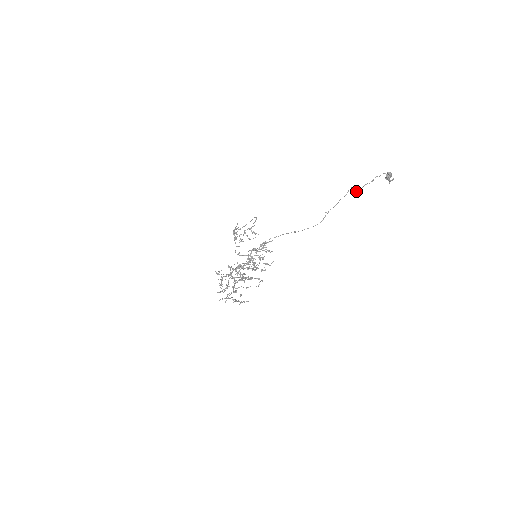
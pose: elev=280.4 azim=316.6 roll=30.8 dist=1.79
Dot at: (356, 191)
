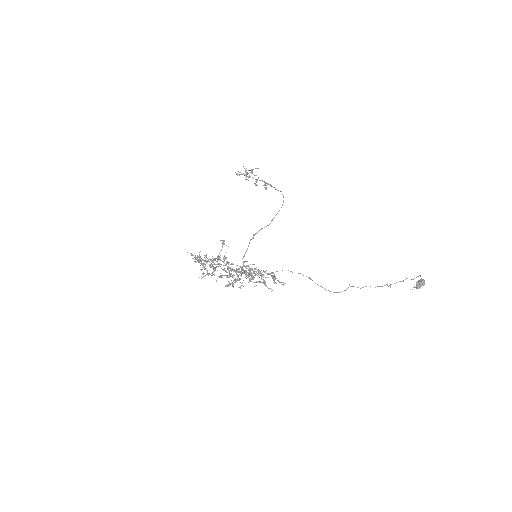
Dot at: (388, 286)
